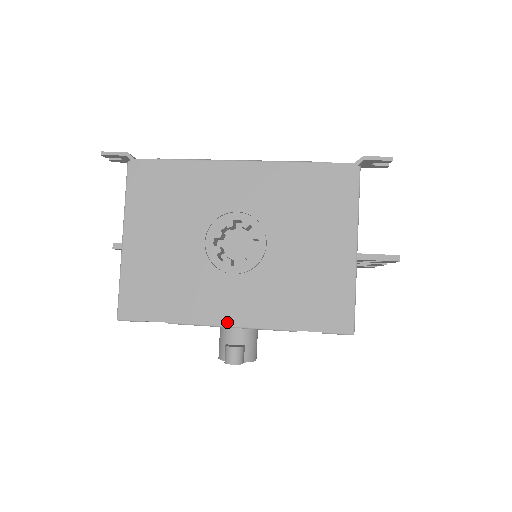
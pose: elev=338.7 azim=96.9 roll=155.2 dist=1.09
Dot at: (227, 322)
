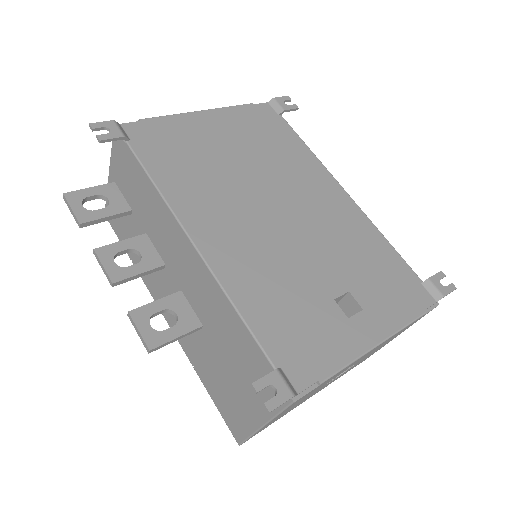
Dot at: occluded
